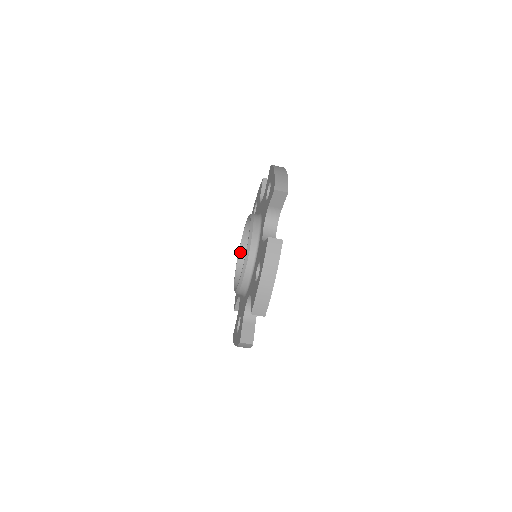
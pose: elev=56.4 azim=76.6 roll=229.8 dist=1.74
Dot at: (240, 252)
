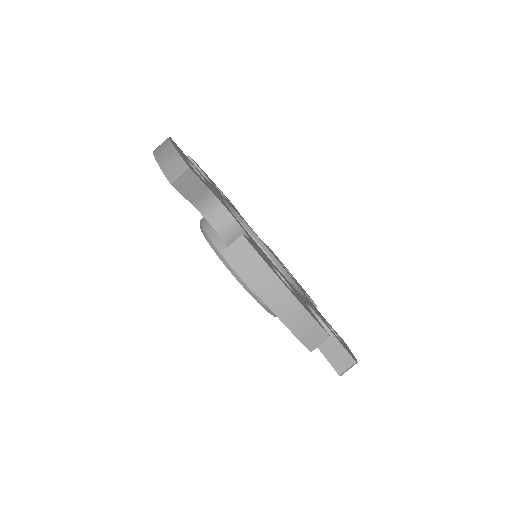
Dot at: occluded
